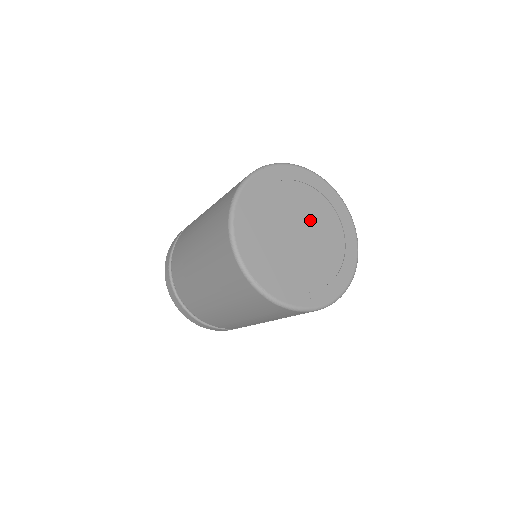
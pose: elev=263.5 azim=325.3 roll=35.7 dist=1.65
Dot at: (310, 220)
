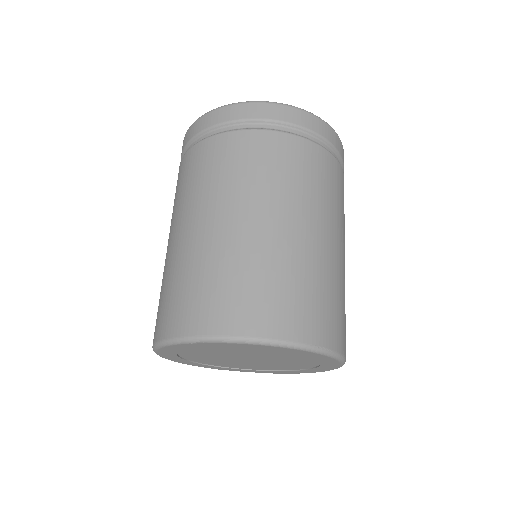
Dot at: (266, 358)
